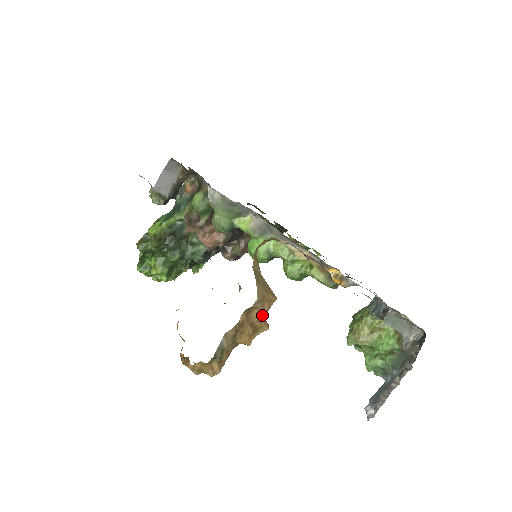
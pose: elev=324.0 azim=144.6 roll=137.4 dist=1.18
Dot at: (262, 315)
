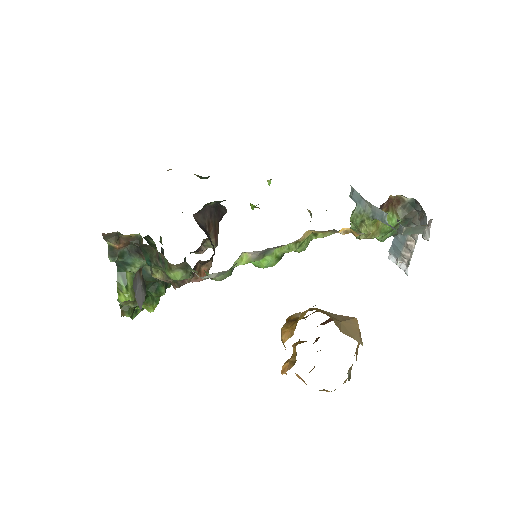
Dot at: occluded
